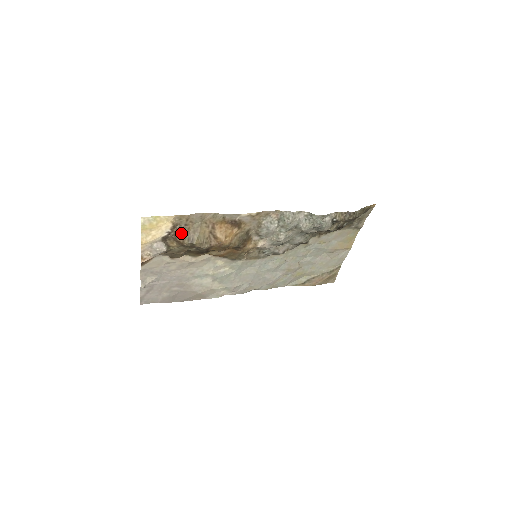
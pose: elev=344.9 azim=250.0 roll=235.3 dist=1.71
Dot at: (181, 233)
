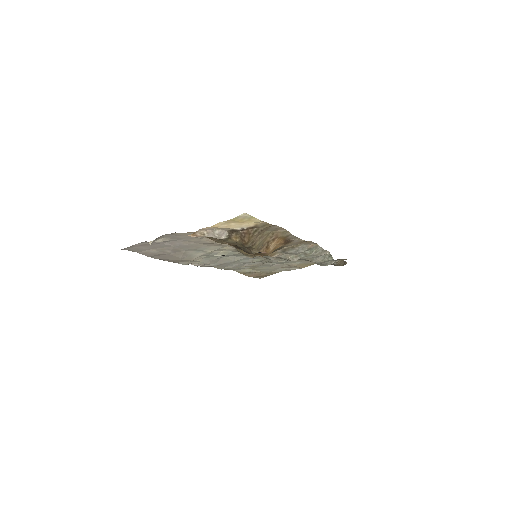
Dot at: (253, 235)
